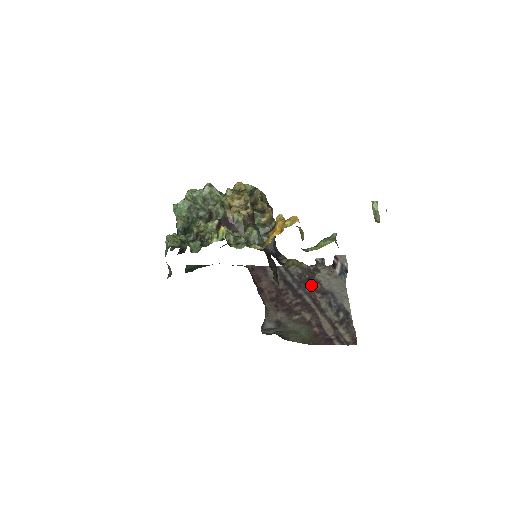
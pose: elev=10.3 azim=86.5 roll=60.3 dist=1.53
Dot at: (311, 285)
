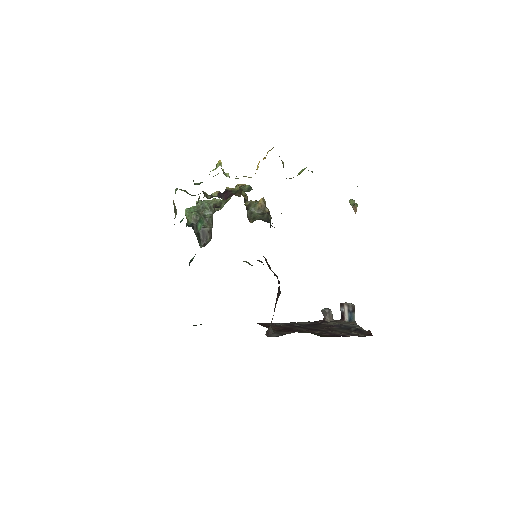
Dot at: (320, 325)
